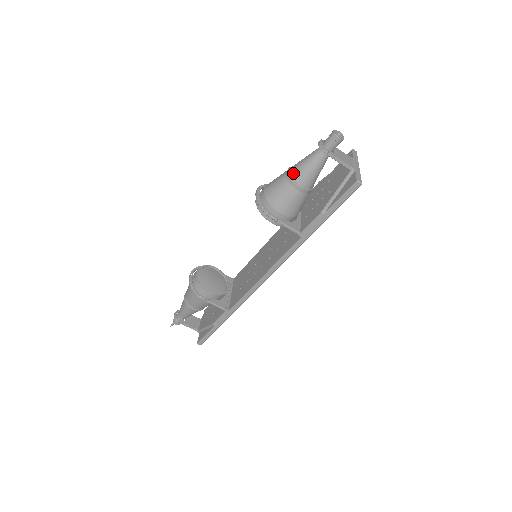
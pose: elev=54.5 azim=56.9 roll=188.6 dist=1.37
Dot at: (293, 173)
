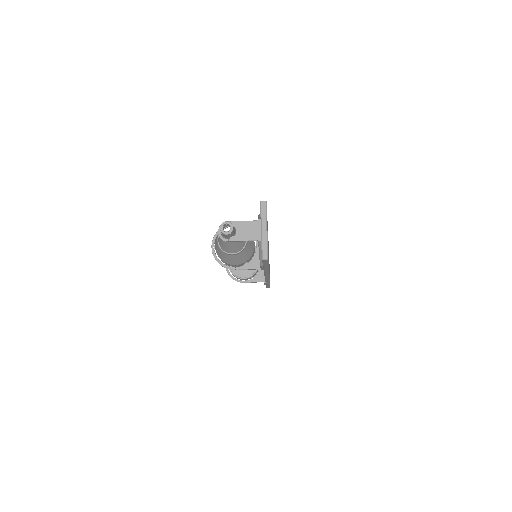
Dot at: (220, 246)
